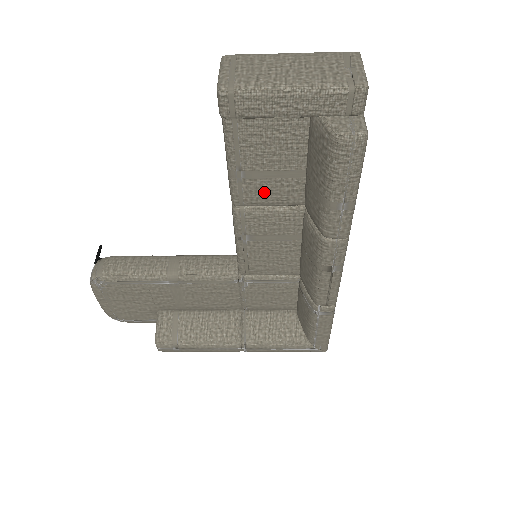
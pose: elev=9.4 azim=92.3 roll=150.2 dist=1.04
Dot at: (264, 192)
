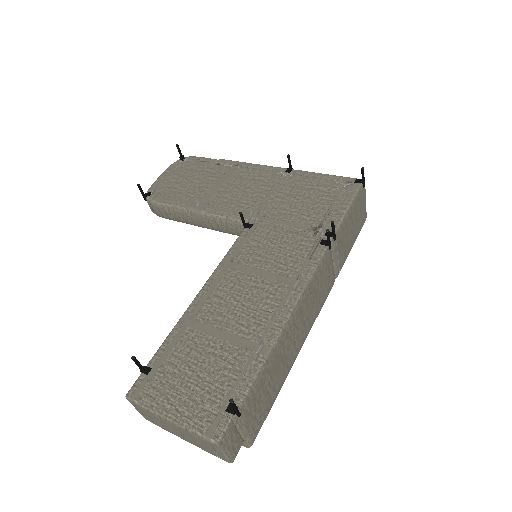
Dot at: occluded
